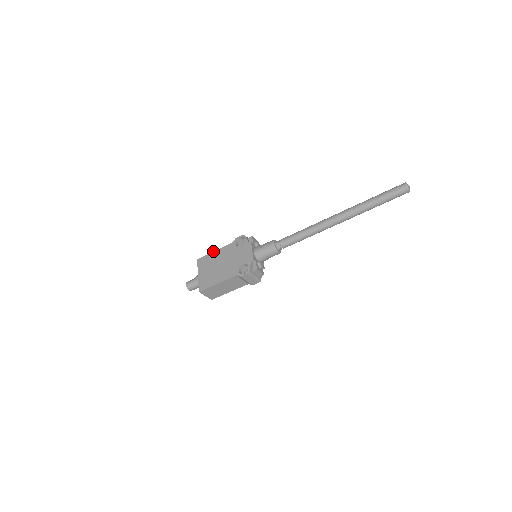
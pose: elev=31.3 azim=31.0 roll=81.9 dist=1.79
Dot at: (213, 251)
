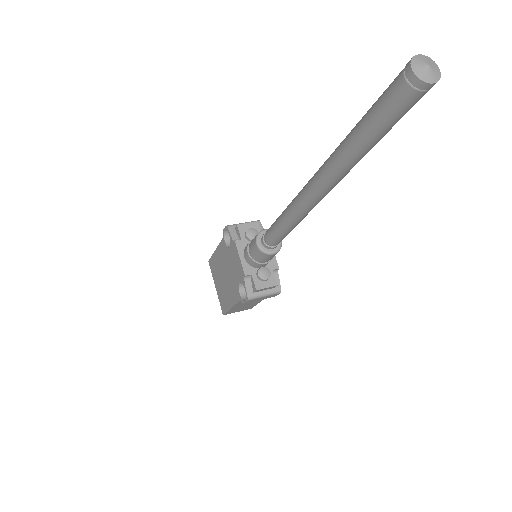
Dot at: (214, 251)
